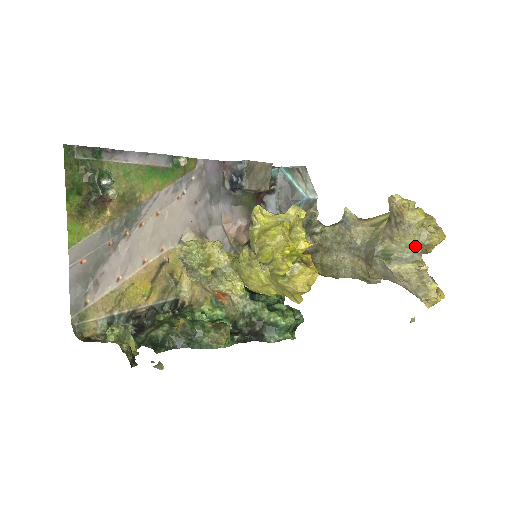
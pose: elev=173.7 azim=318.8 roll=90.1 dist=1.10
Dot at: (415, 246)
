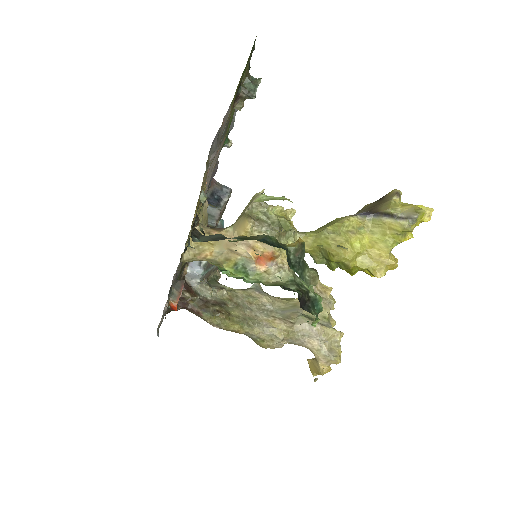
Dot at: (328, 319)
